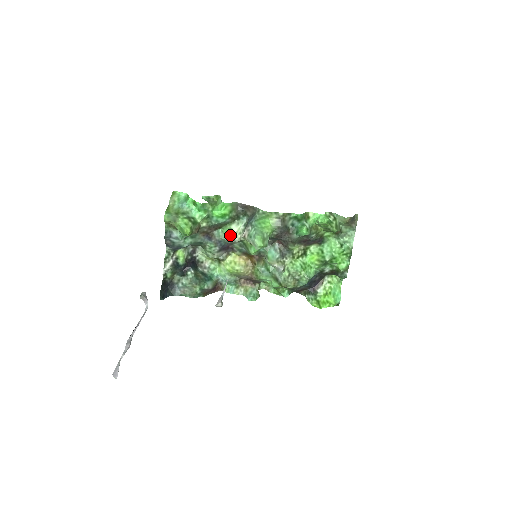
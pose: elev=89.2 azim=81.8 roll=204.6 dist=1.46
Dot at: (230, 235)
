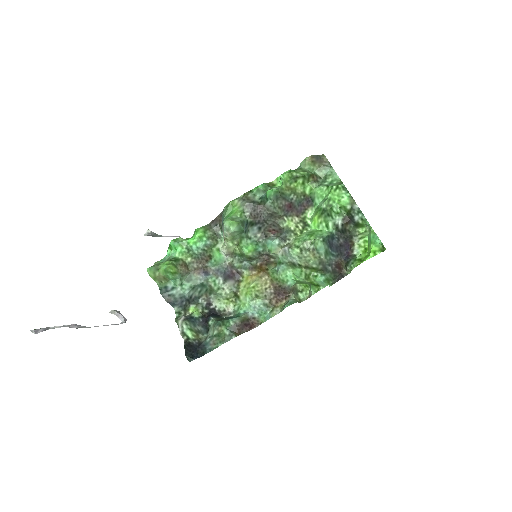
Dot at: (221, 256)
